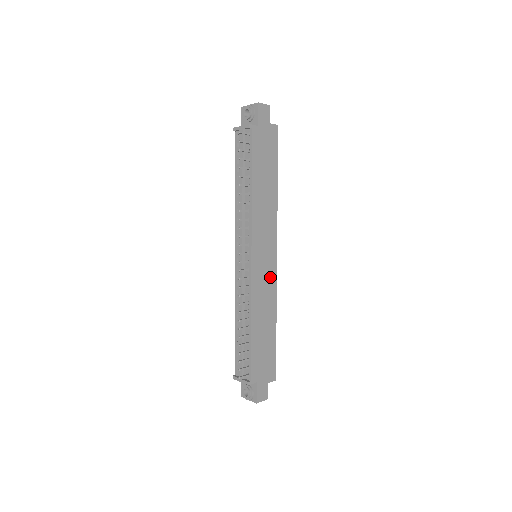
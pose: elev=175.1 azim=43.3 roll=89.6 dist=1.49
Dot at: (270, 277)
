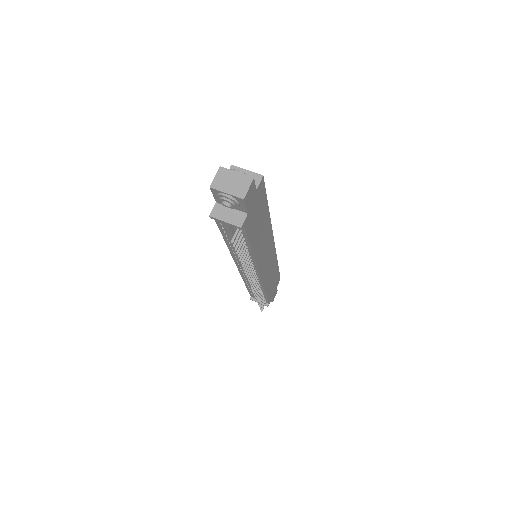
Dot at: (272, 258)
